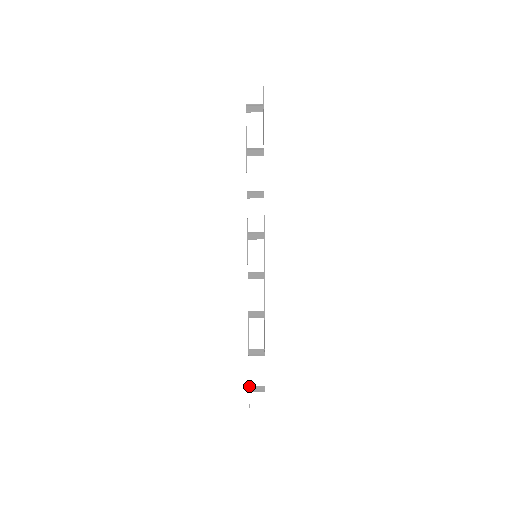
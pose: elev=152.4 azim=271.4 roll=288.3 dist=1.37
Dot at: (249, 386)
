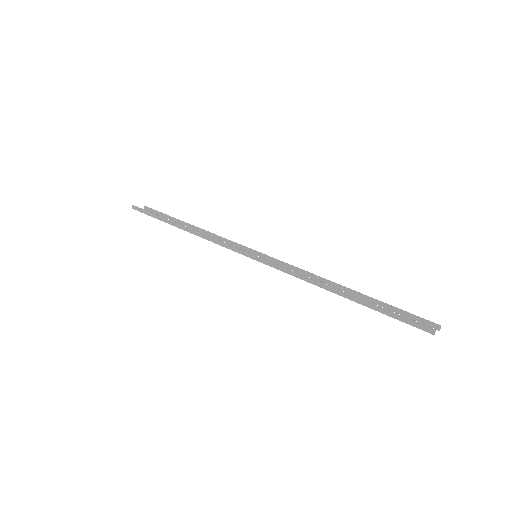
Dot at: (403, 321)
